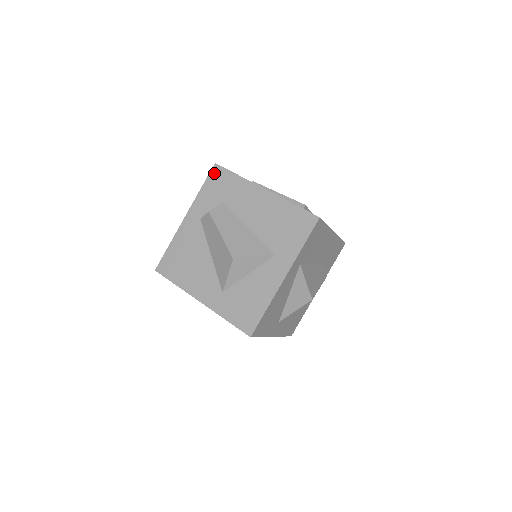
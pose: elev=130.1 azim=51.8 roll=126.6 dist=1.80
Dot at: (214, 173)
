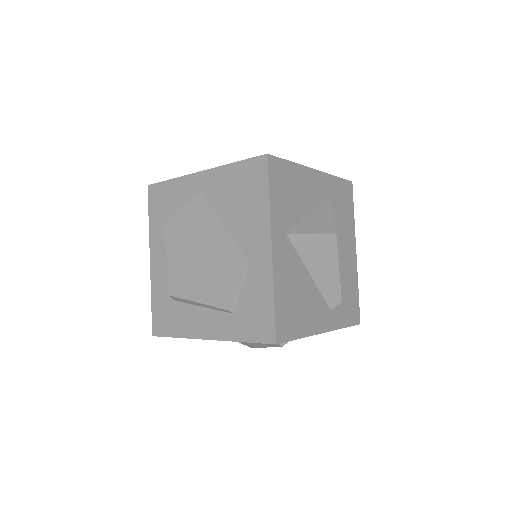
Dot at: occluded
